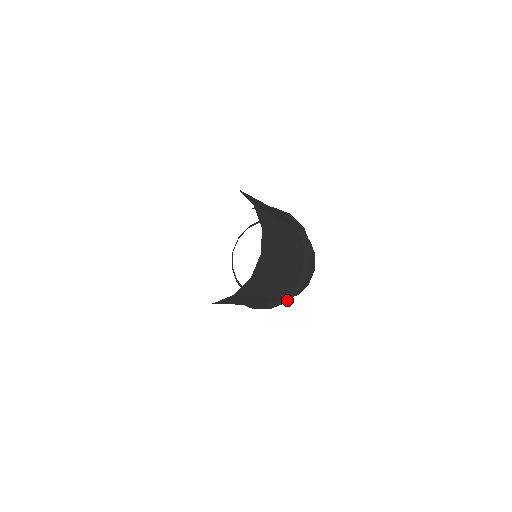
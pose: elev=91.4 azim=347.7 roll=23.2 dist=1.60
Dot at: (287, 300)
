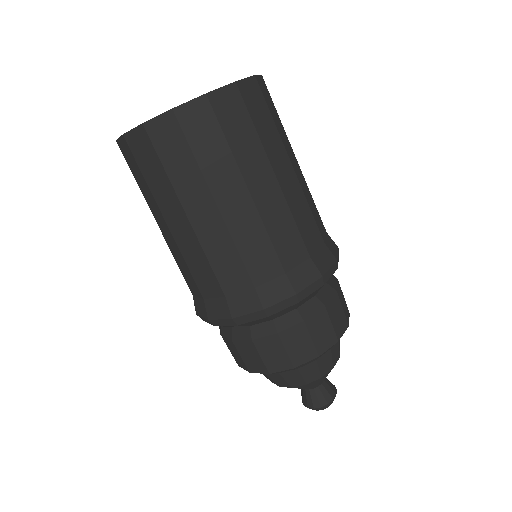
Dot at: (263, 303)
